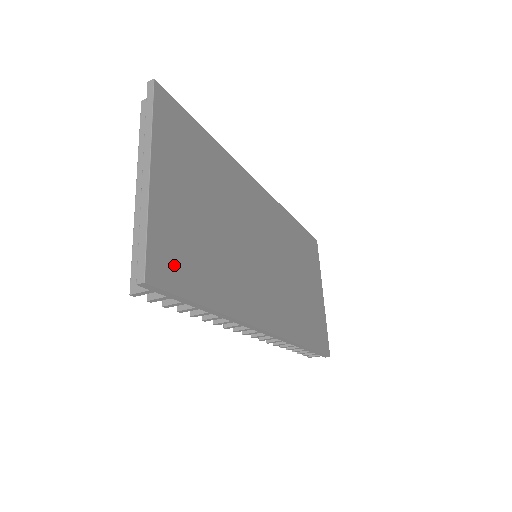
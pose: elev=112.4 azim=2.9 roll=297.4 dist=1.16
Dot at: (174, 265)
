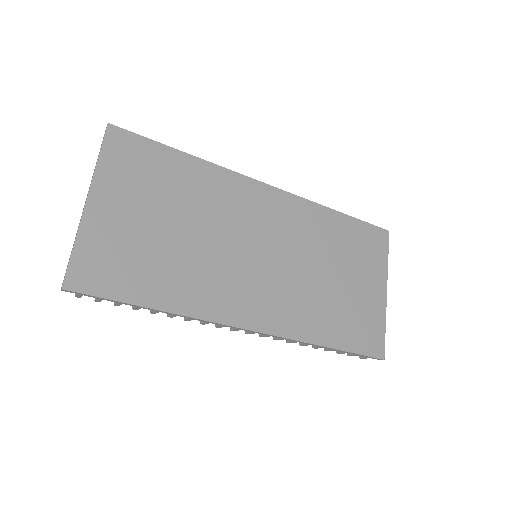
Dot at: (103, 273)
